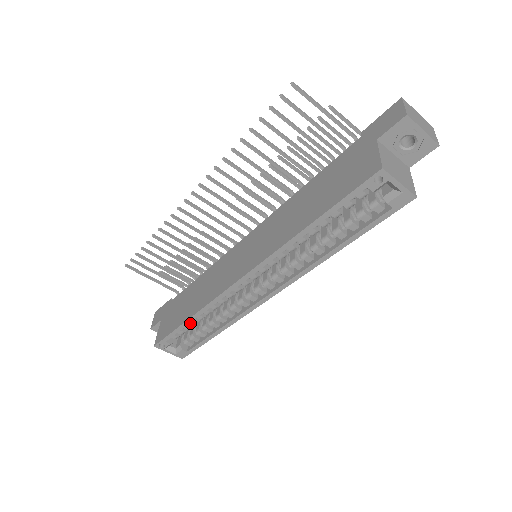
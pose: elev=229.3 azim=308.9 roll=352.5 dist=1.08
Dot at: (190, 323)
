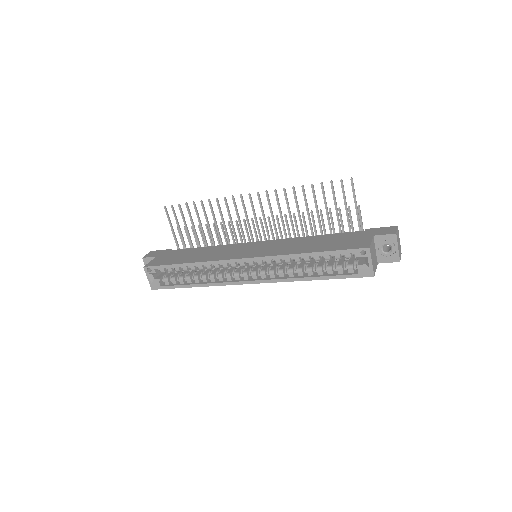
Dot at: (183, 267)
